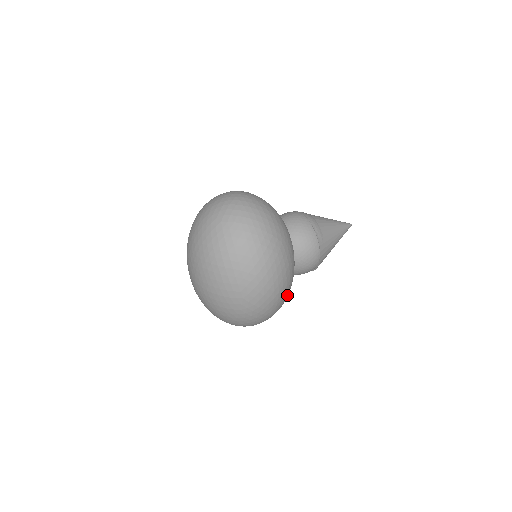
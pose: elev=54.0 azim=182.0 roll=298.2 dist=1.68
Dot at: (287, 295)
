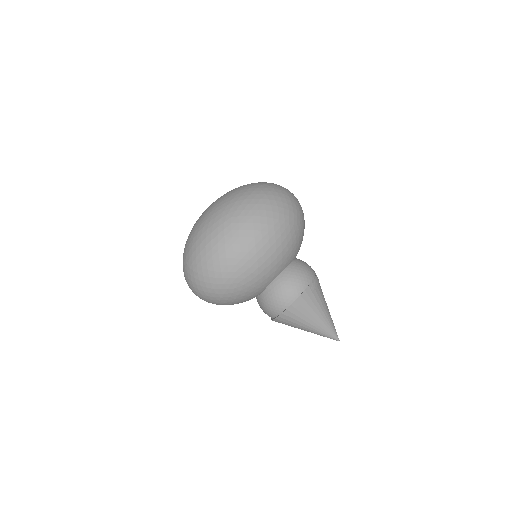
Dot at: (253, 273)
